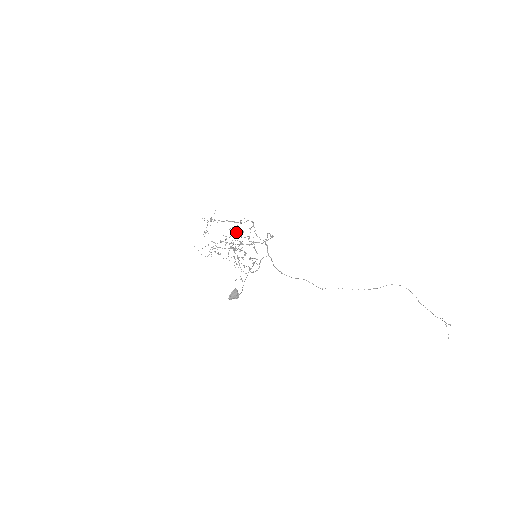
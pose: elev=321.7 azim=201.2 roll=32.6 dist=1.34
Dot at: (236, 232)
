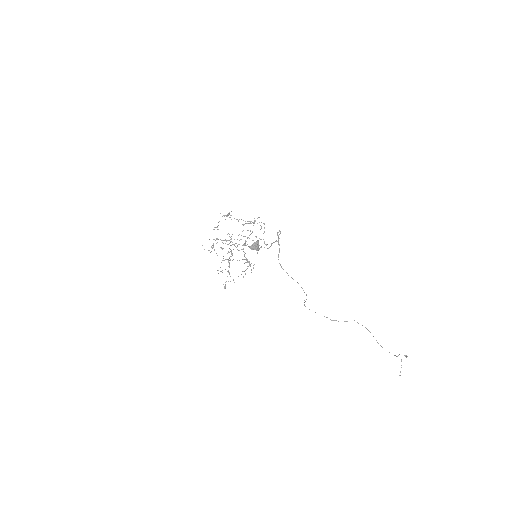
Dot at: (247, 230)
